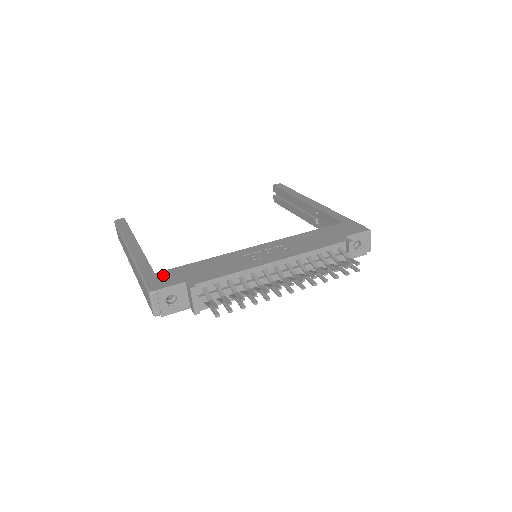
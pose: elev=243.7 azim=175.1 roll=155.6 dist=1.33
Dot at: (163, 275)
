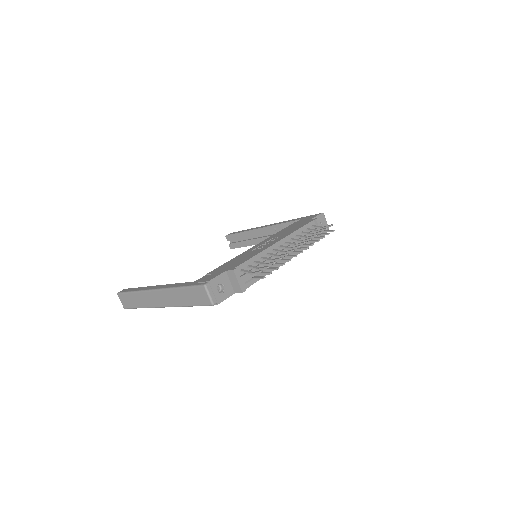
Dot at: (203, 278)
